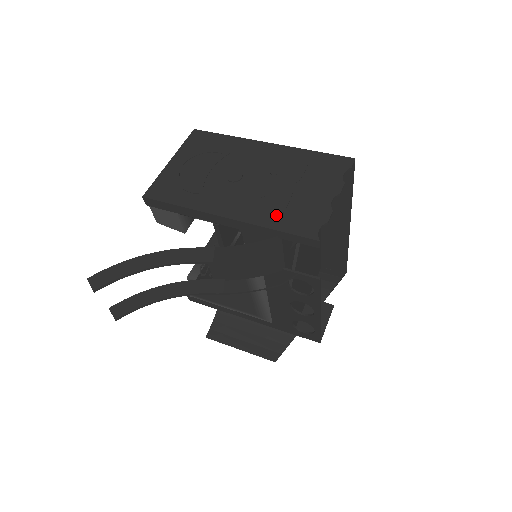
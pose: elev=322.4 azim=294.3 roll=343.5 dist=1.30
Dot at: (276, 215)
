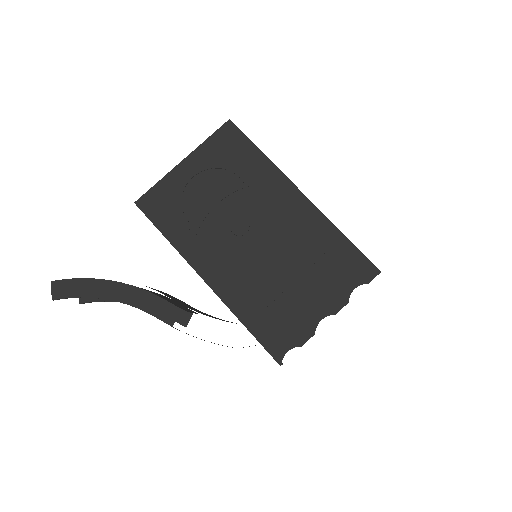
Dot at: (256, 308)
